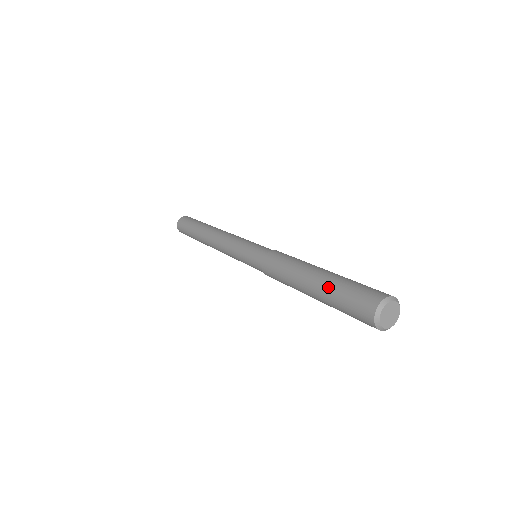
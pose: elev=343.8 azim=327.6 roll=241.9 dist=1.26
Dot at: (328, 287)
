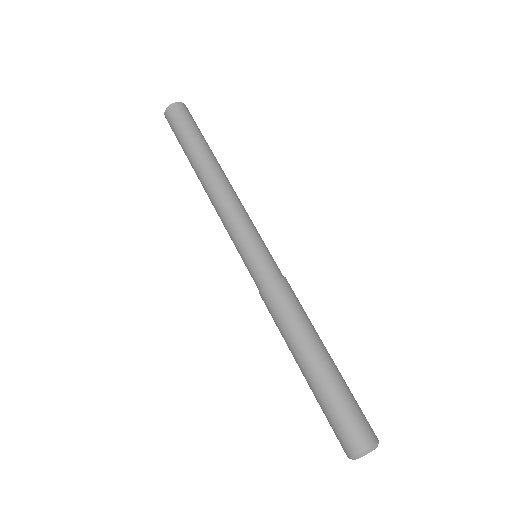
Dot at: (316, 393)
